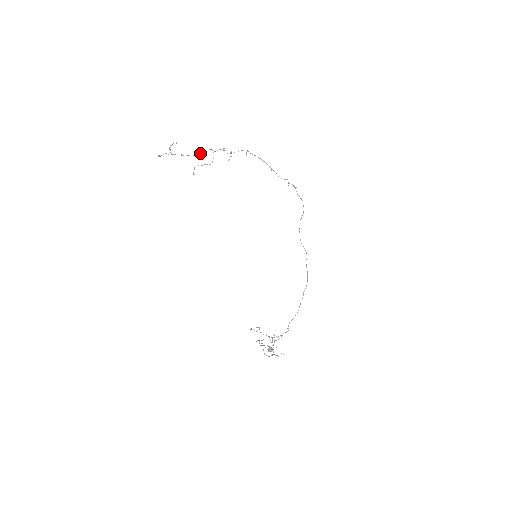
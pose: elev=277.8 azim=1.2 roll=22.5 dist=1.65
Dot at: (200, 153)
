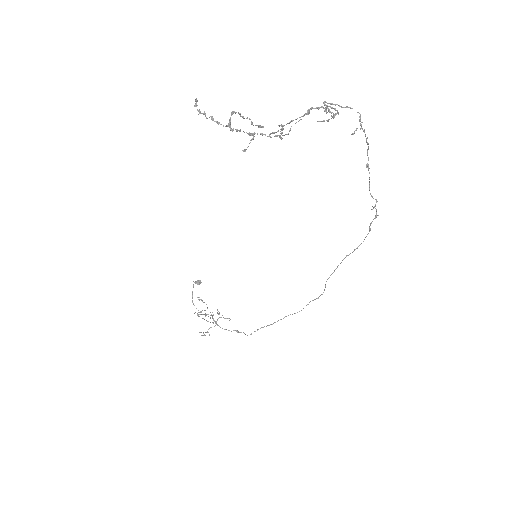
Dot at: occluded
